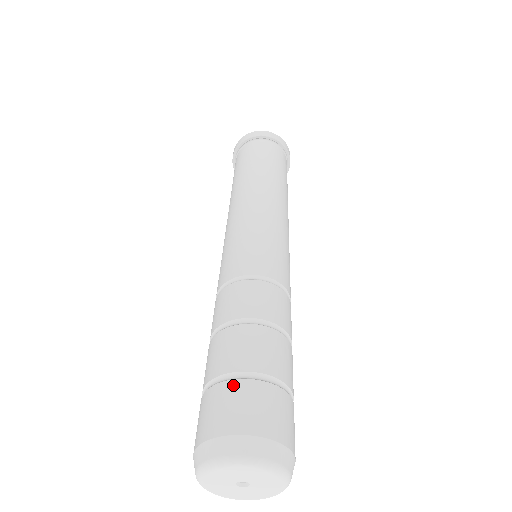
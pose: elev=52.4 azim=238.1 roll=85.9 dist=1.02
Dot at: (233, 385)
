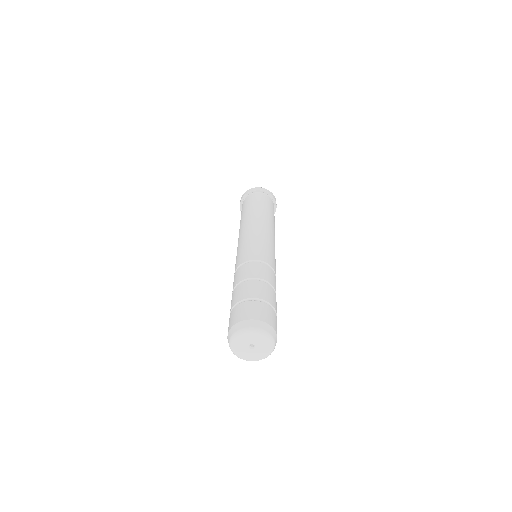
Dot at: (236, 307)
